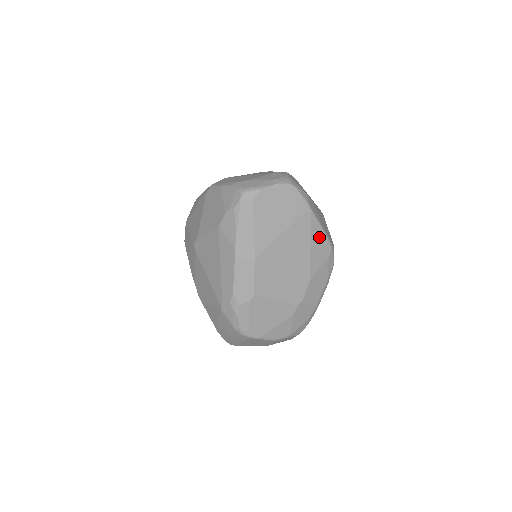
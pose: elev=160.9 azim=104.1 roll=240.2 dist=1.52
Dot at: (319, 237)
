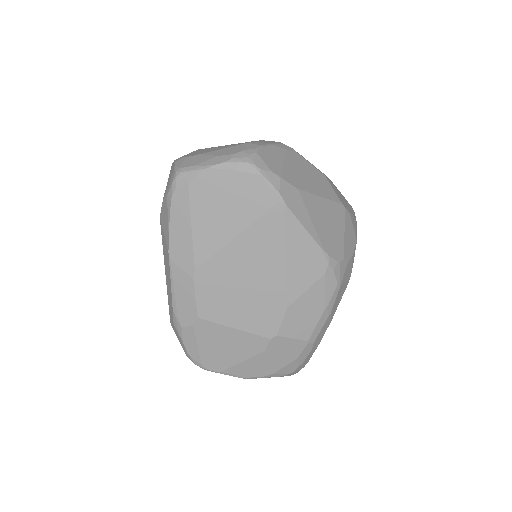
Dot at: (302, 246)
